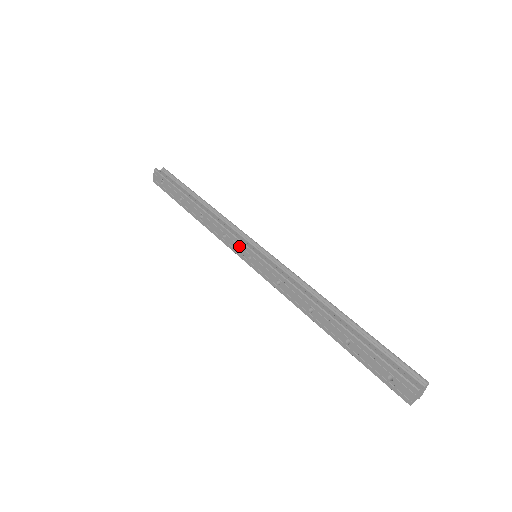
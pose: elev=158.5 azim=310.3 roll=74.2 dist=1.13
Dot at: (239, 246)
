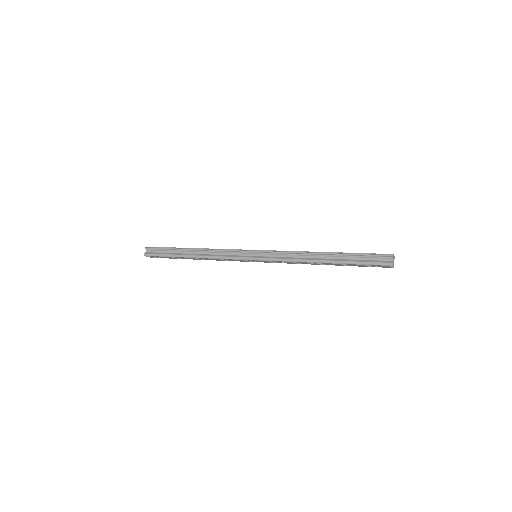
Dot at: occluded
